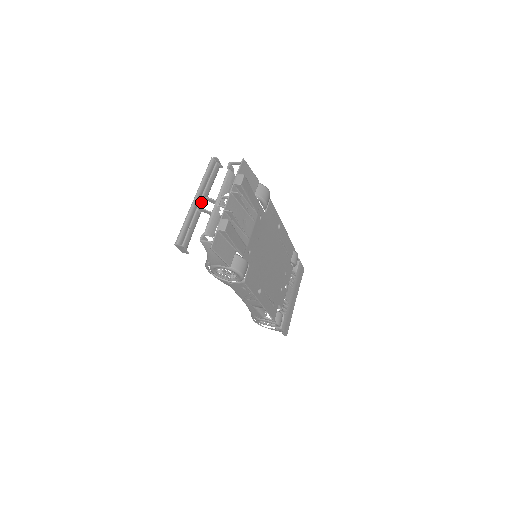
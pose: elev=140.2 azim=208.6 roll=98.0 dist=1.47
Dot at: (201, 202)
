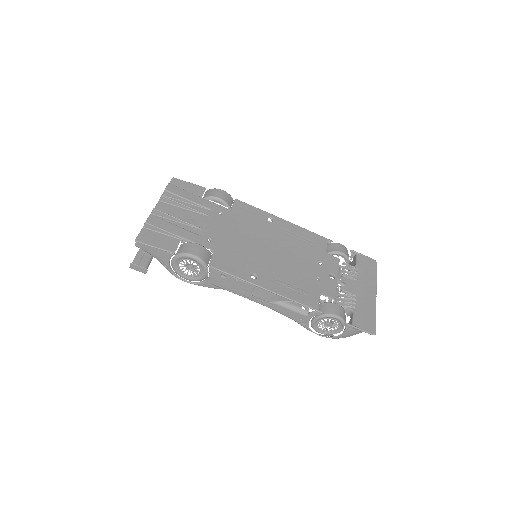
Dot at: occluded
